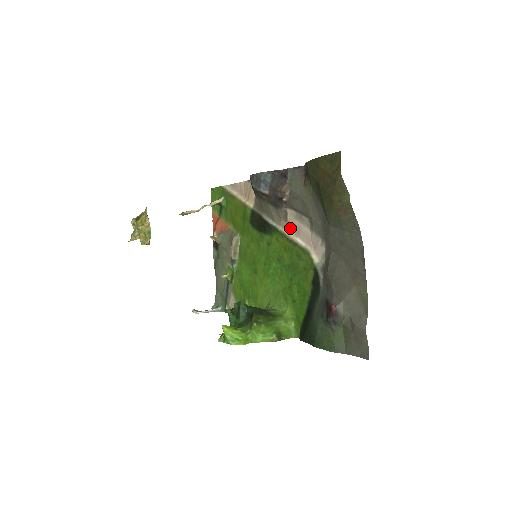
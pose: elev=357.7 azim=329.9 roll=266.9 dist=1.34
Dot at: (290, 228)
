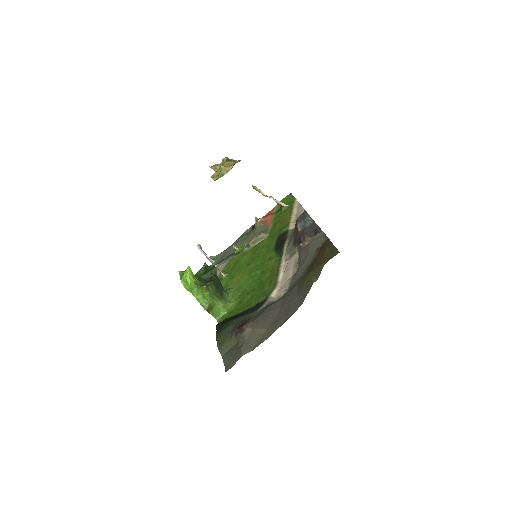
Dot at: (287, 263)
